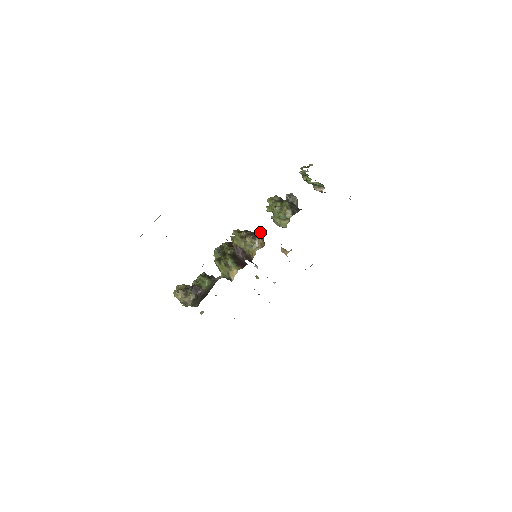
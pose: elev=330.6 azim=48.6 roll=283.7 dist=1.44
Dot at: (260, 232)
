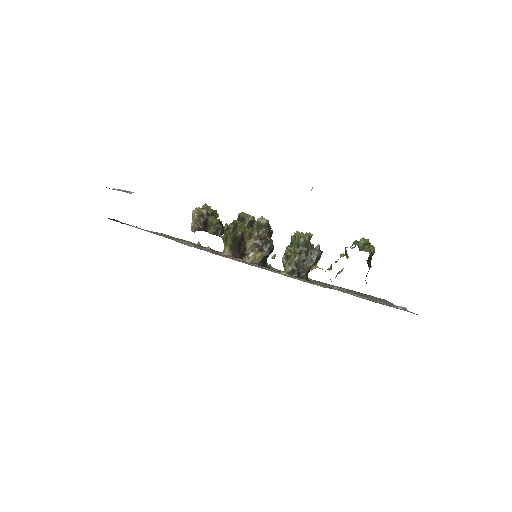
Dot at: (267, 247)
